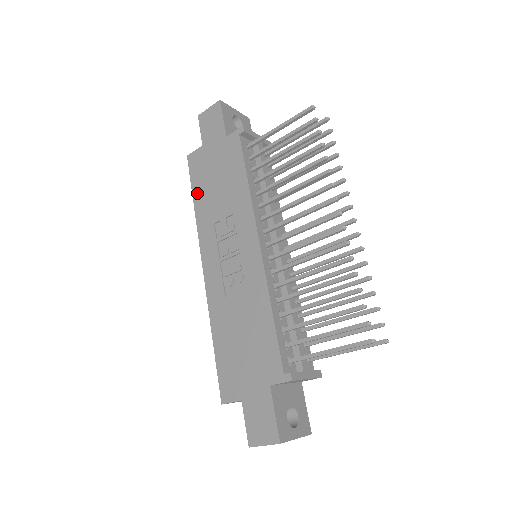
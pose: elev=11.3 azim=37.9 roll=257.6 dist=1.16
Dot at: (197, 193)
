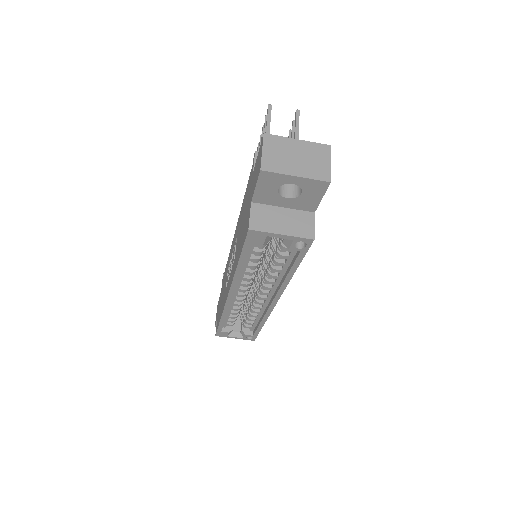
Dot at: occluded
